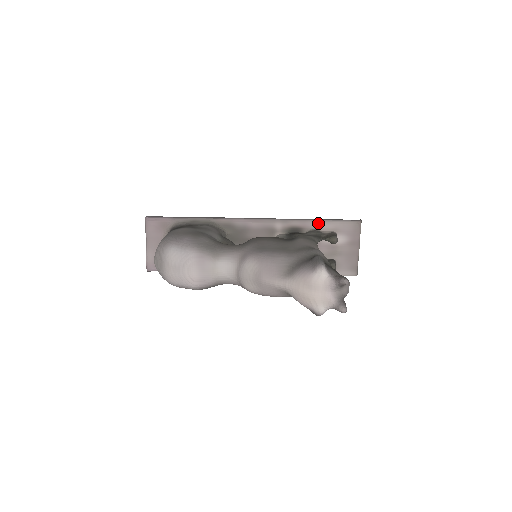
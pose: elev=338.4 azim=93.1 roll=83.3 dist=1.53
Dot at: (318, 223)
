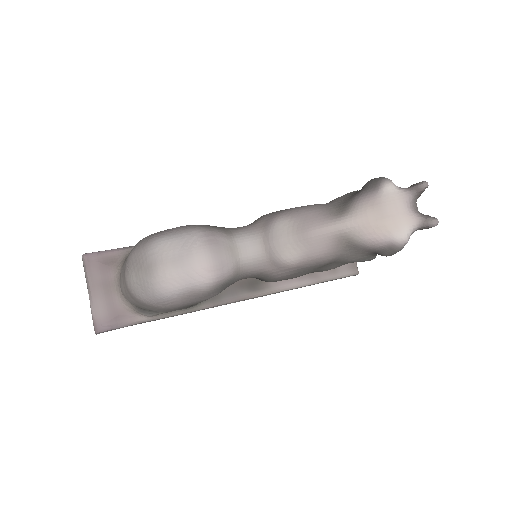
Dot at: occluded
